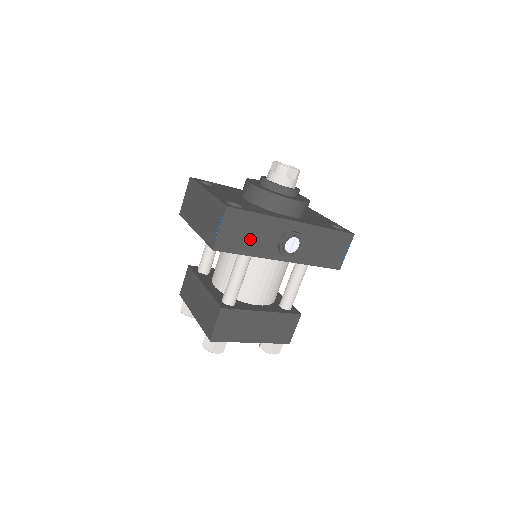
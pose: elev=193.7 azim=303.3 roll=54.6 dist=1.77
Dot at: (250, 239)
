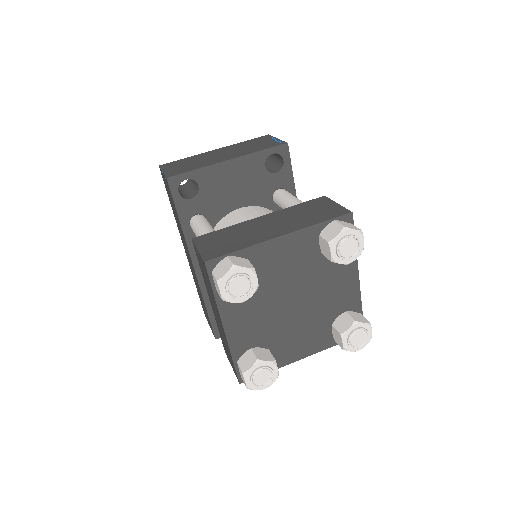
Dot at: occluded
